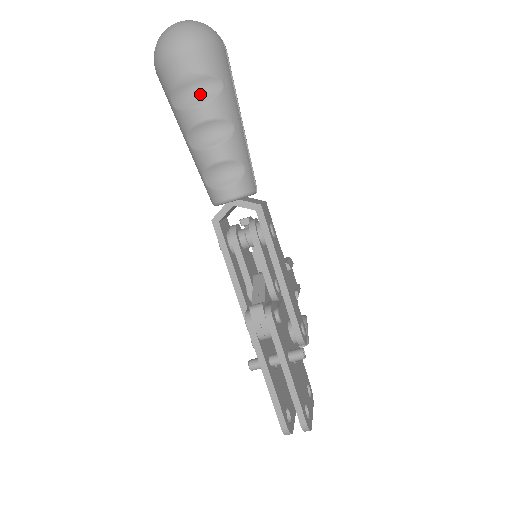
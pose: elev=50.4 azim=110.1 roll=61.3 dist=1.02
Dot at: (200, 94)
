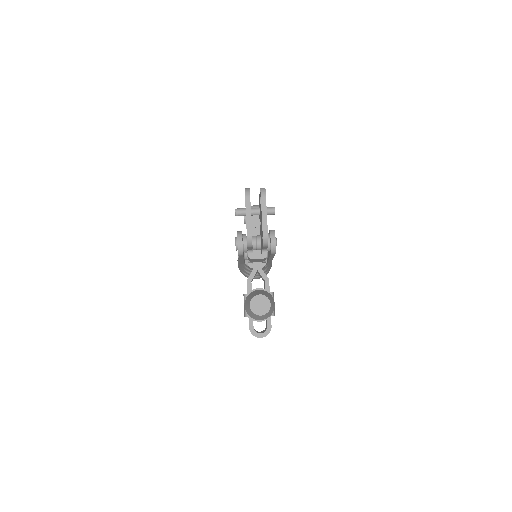
Dot at: occluded
